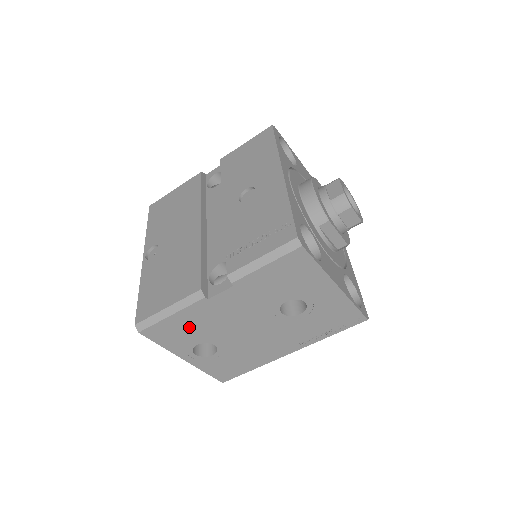
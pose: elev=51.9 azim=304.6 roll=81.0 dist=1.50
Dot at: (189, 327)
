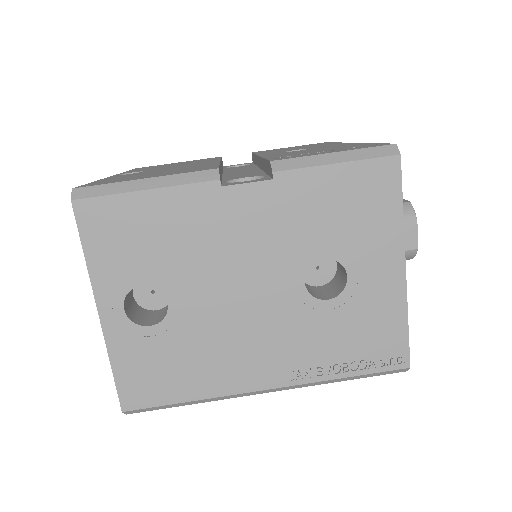
Dot at: (156, 234)
